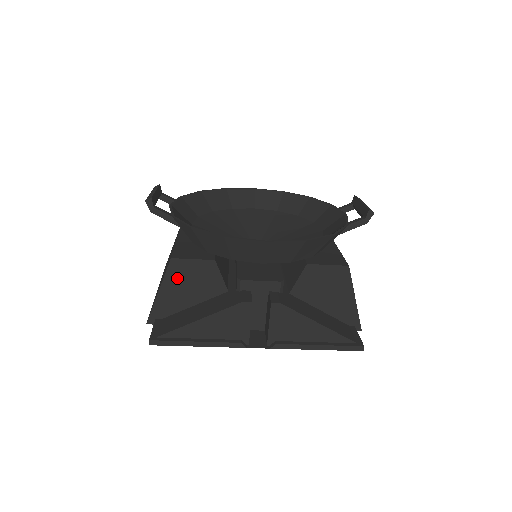
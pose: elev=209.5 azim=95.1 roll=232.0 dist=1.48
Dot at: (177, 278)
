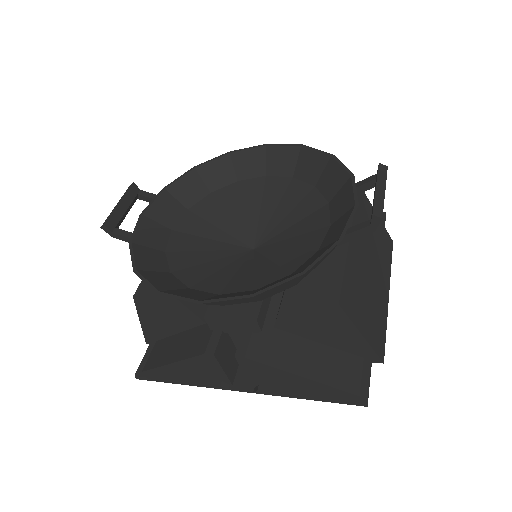
Dot at: (149, 312)
